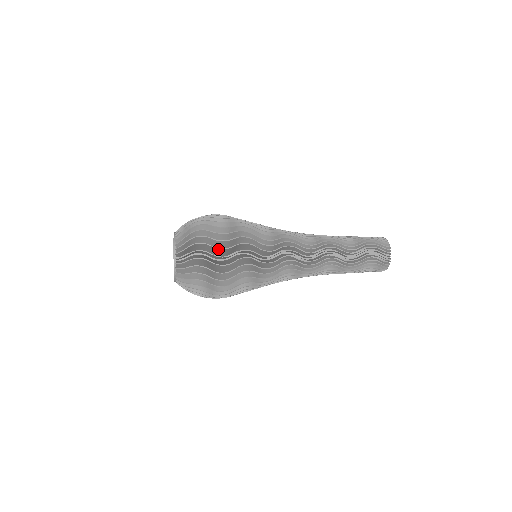
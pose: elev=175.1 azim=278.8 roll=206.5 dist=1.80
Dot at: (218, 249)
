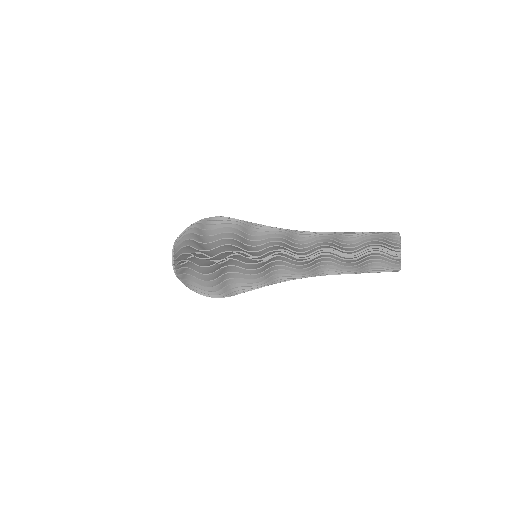
Dot at: (203, 273)
